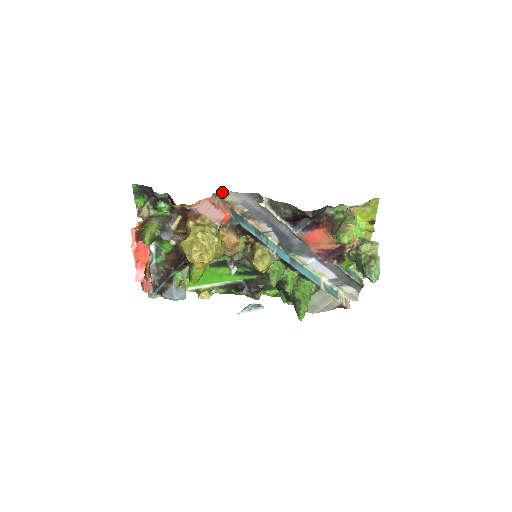
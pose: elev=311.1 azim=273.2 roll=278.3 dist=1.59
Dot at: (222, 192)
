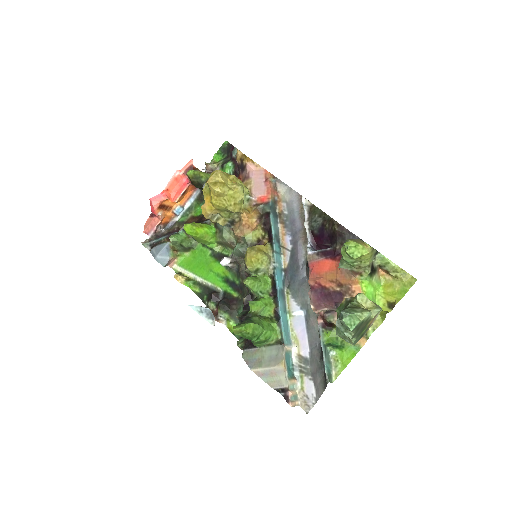
Dot at: occluded
